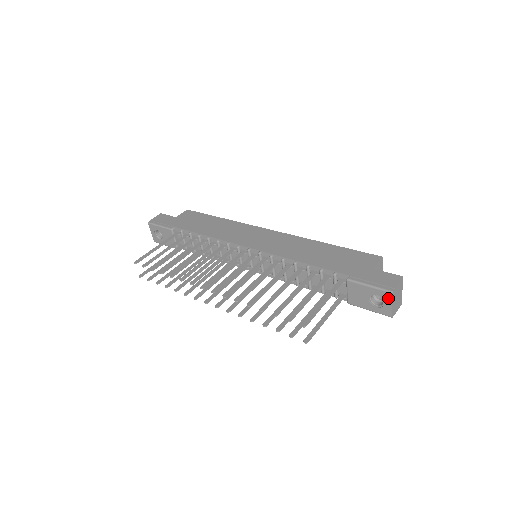
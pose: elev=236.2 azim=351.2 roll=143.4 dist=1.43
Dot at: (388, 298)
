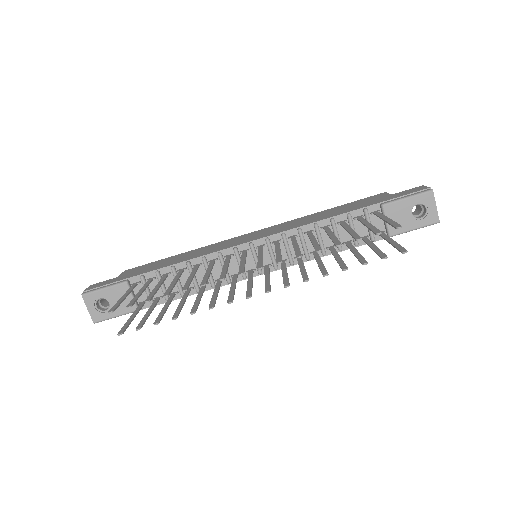
Dot at: (430, 199)
